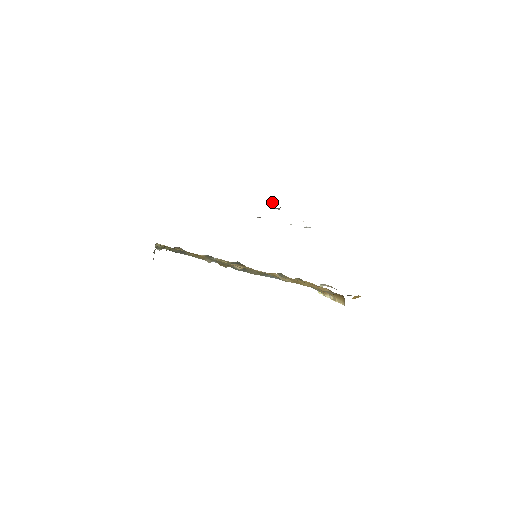
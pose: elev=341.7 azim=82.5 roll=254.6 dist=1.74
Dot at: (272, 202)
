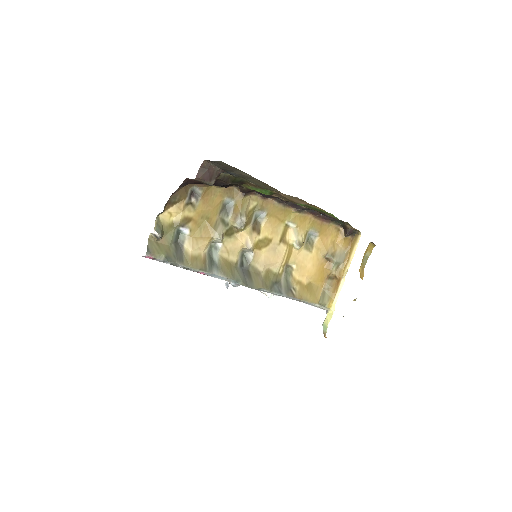
Dot at: occluded
